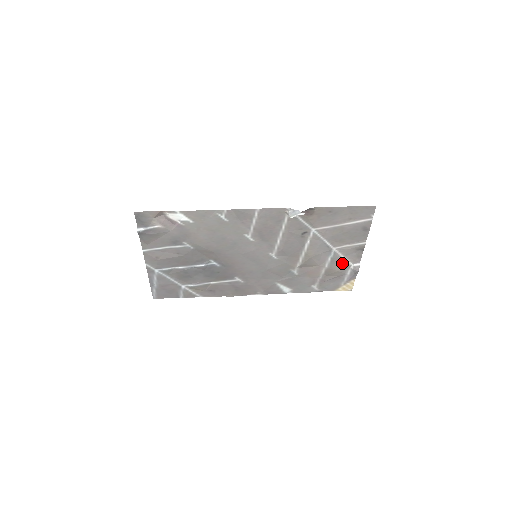
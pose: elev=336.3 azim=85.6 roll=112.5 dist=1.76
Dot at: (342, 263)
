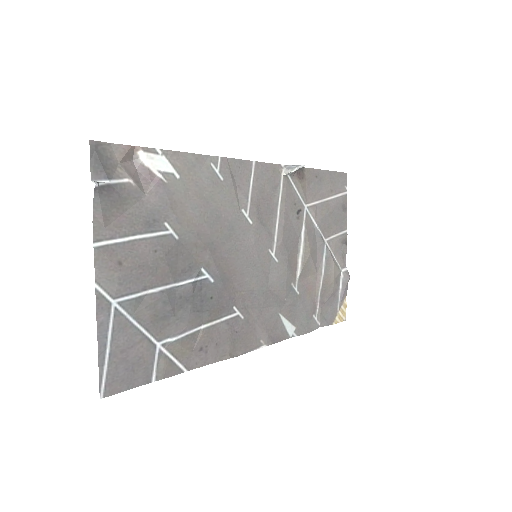
Dot at: (335, 265)
